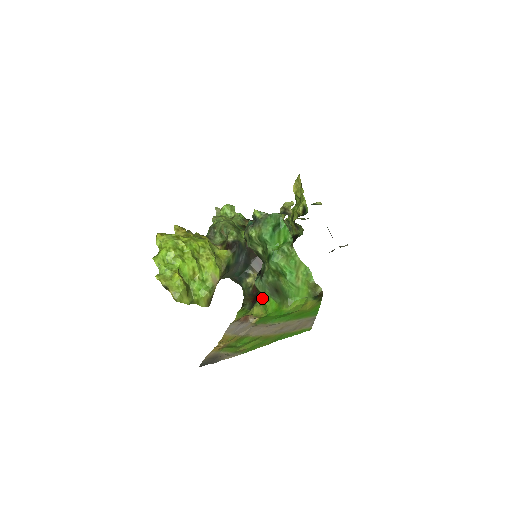
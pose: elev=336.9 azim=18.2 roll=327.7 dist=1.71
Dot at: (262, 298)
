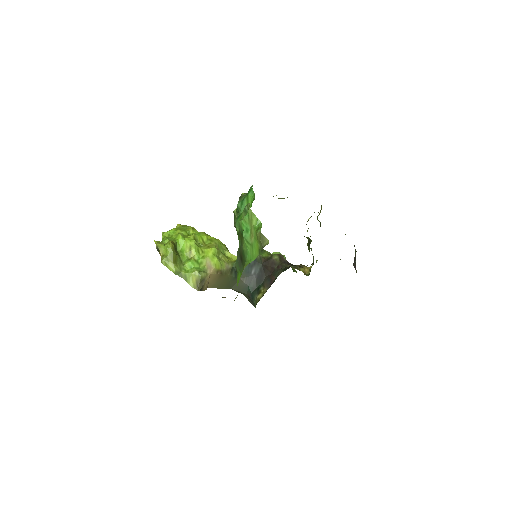
Dot at: occluded
